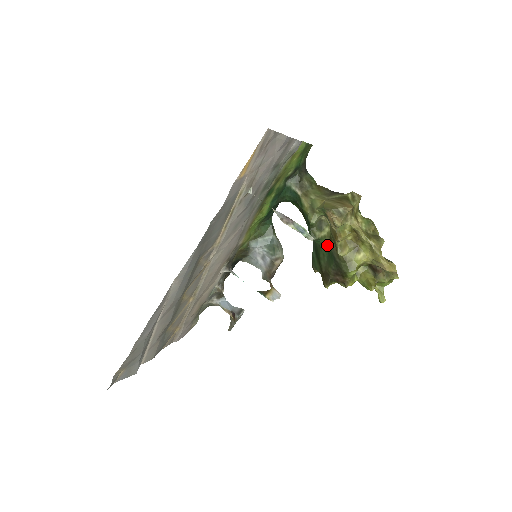
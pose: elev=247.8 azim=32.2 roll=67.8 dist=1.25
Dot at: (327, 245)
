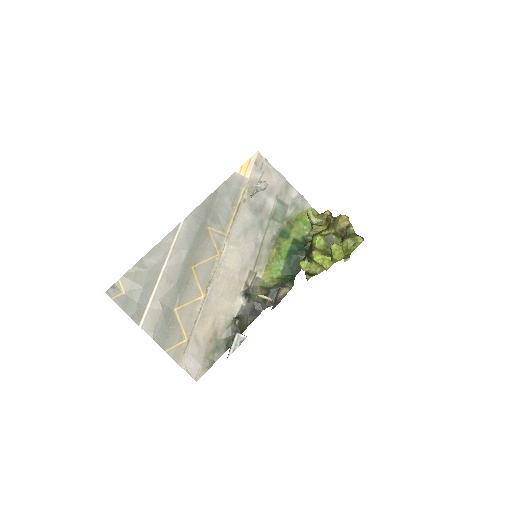
Dot at: occluded
